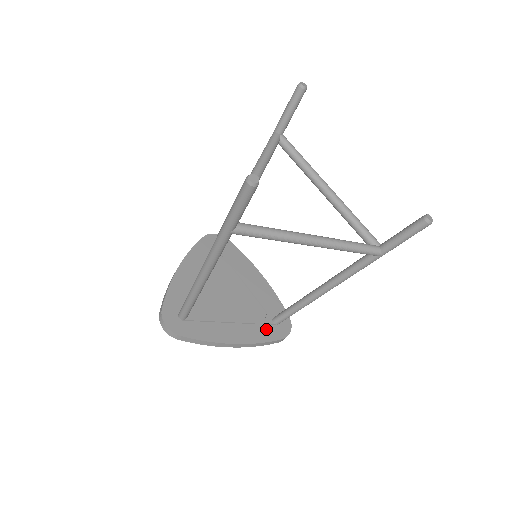
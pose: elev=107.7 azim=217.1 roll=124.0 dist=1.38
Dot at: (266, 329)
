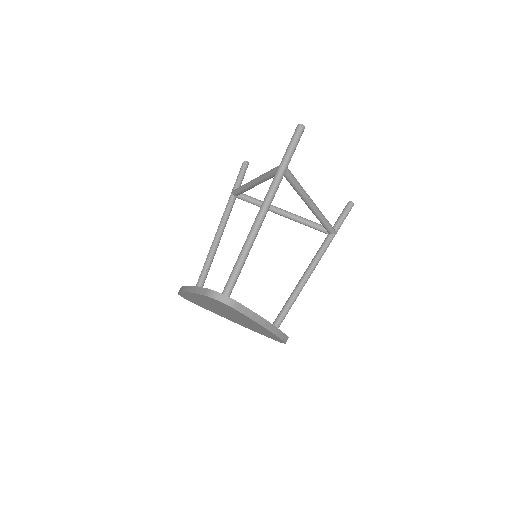
Dot at: occluded
